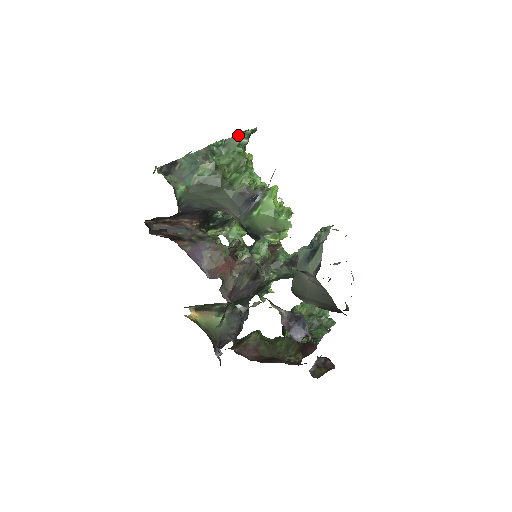
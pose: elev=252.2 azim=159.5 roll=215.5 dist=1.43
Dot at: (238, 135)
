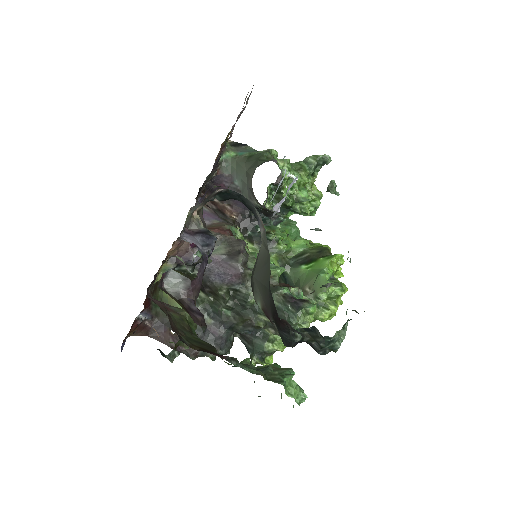
Dot at: (310, 156)
